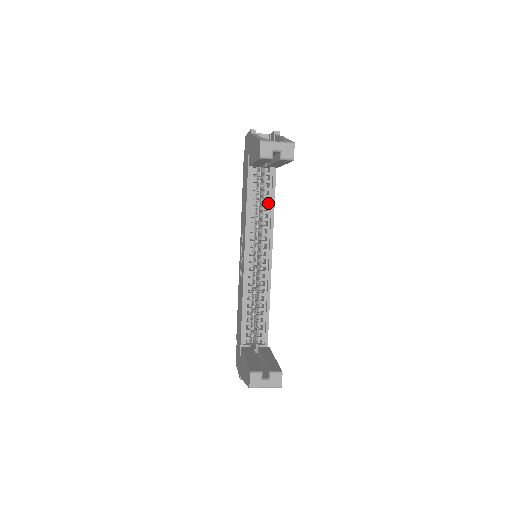
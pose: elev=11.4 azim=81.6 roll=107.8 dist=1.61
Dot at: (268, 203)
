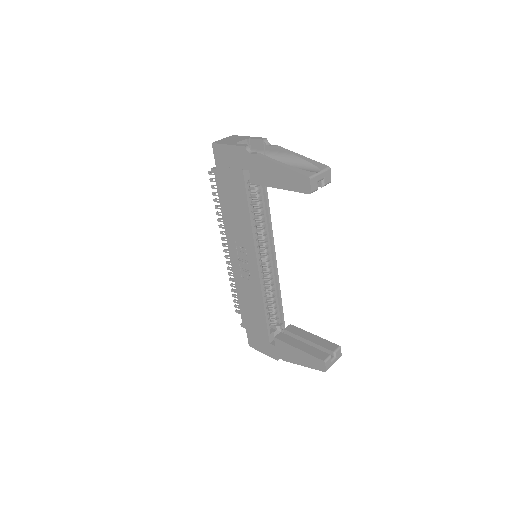
Dot at: (263, 207)
